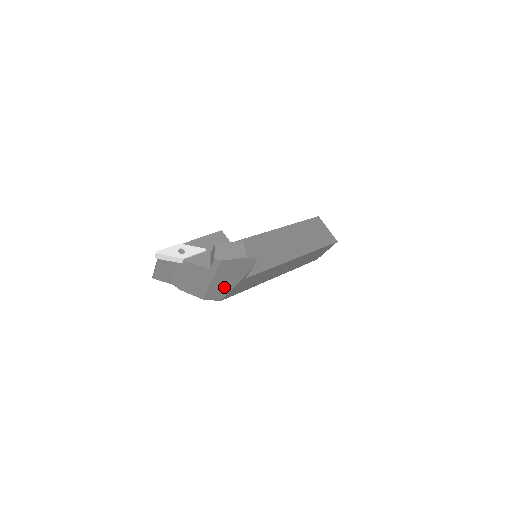
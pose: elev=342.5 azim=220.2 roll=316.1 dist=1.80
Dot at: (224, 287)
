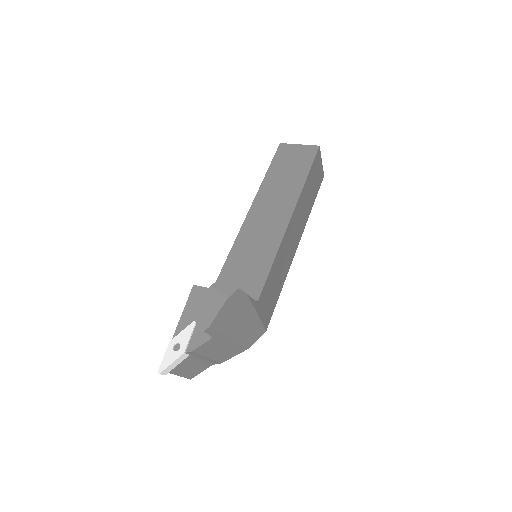
Dot at: (250, 326)
